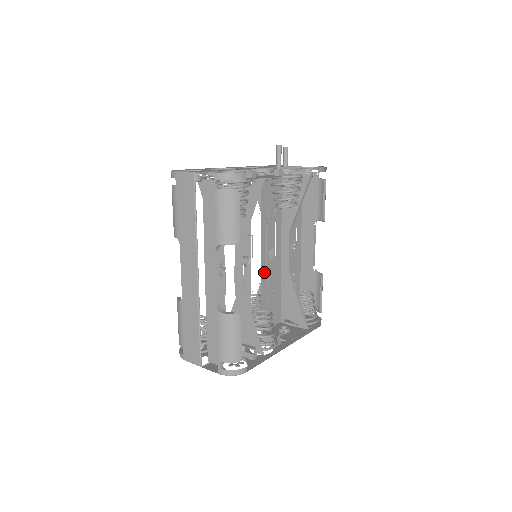
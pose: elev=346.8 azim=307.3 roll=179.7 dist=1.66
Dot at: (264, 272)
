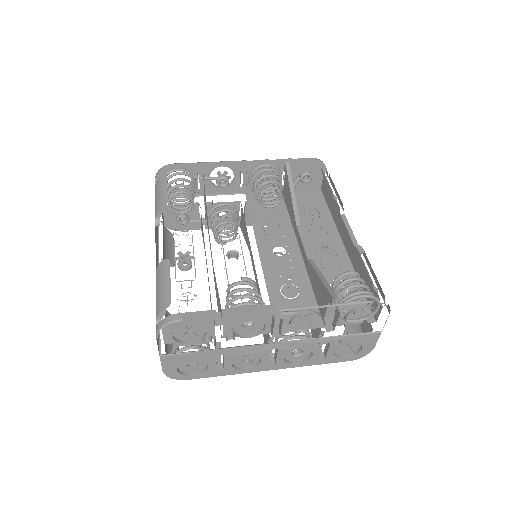
Dot at: (269, 267)
